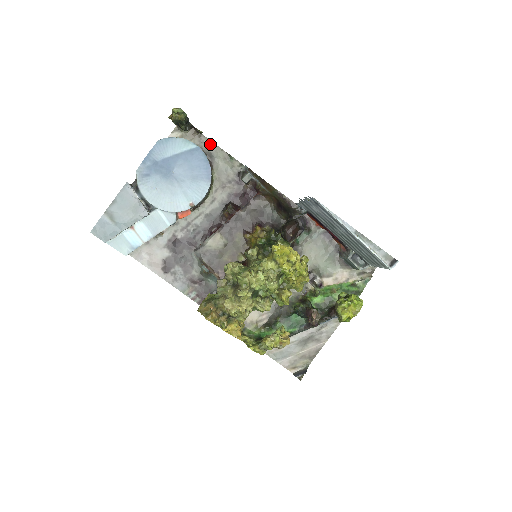
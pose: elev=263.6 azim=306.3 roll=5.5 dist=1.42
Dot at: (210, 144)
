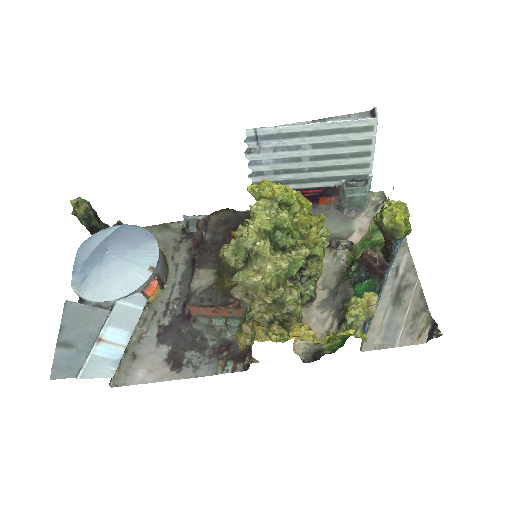
Dot at: occluded
